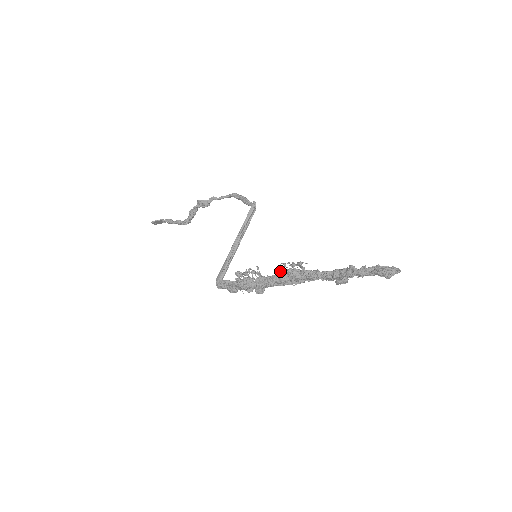
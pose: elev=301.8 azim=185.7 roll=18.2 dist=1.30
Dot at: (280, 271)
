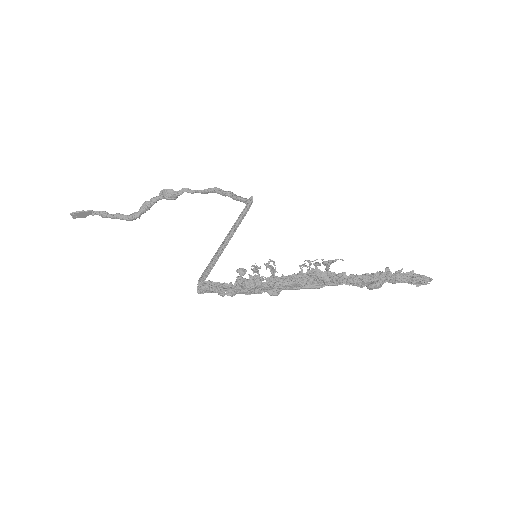
Dot at: (299, 271)
